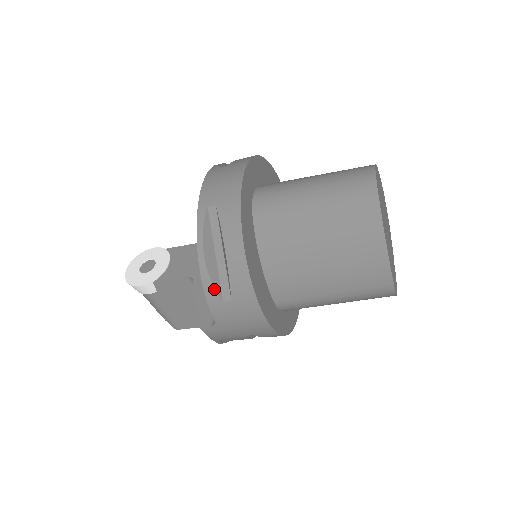
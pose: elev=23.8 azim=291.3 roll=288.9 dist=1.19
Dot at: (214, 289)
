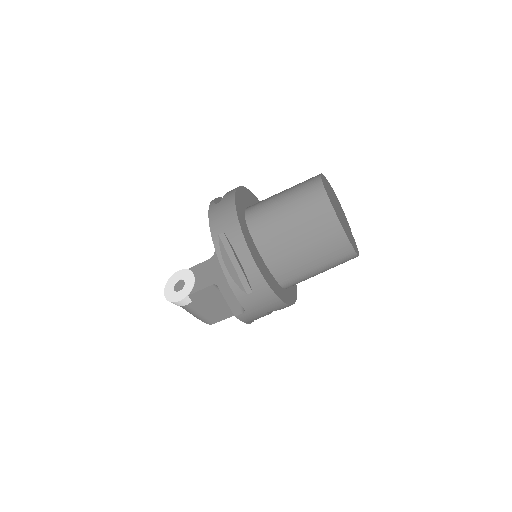
Dot at: (239, 288)
